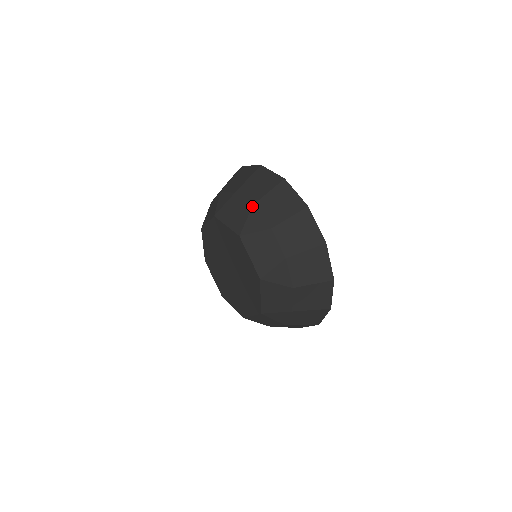
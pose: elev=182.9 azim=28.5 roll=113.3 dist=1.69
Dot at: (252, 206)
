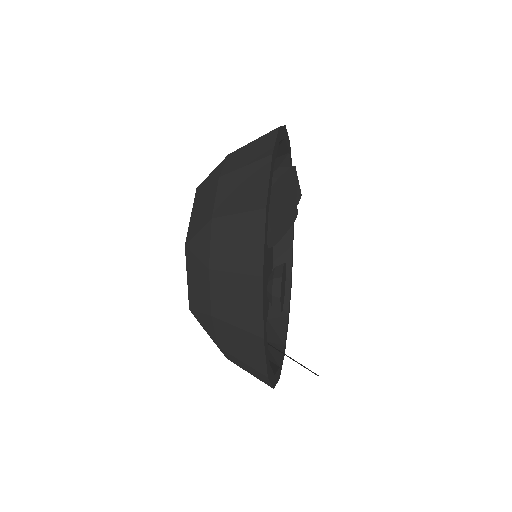
Dot at: (227, 155)
